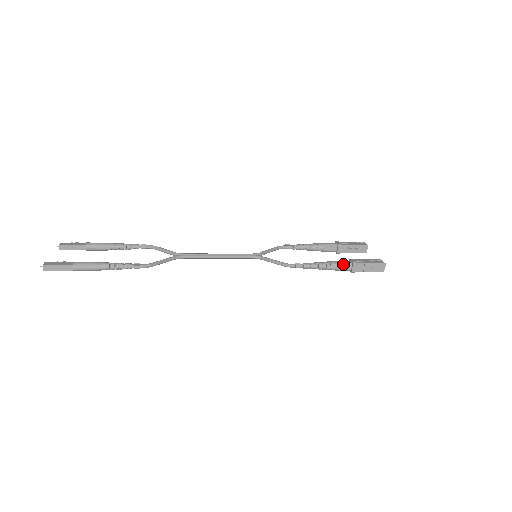
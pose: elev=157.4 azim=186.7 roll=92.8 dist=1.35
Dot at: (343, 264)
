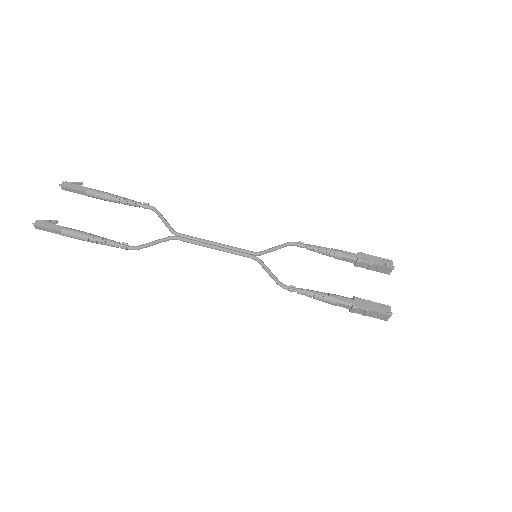
Dot at: (342, 303)
